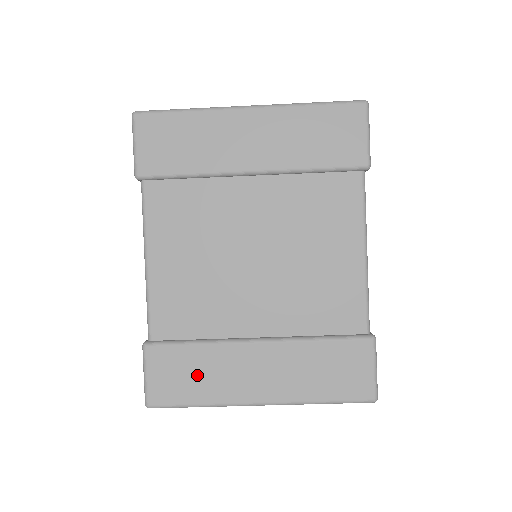
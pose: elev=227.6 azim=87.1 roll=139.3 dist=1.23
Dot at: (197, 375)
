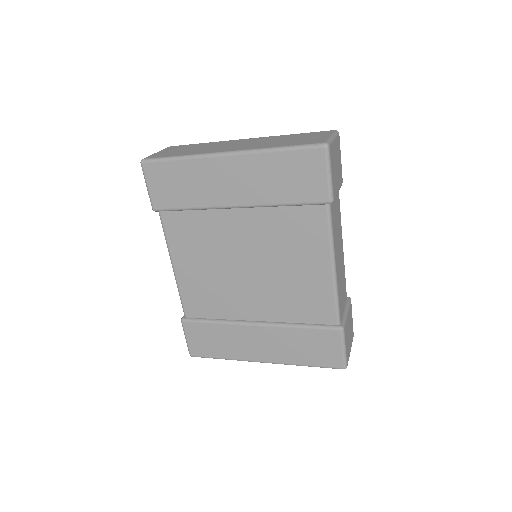
Dot at: (218, 341)
